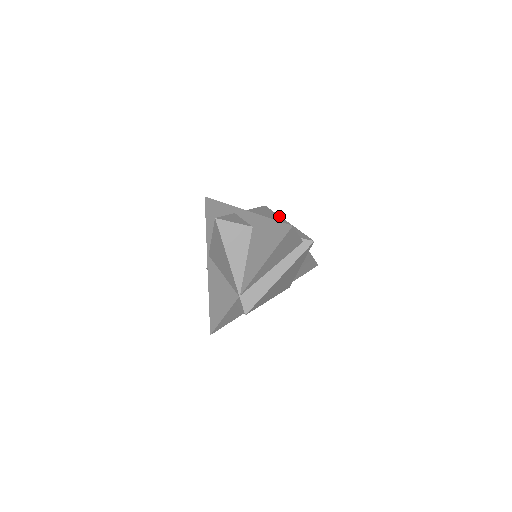
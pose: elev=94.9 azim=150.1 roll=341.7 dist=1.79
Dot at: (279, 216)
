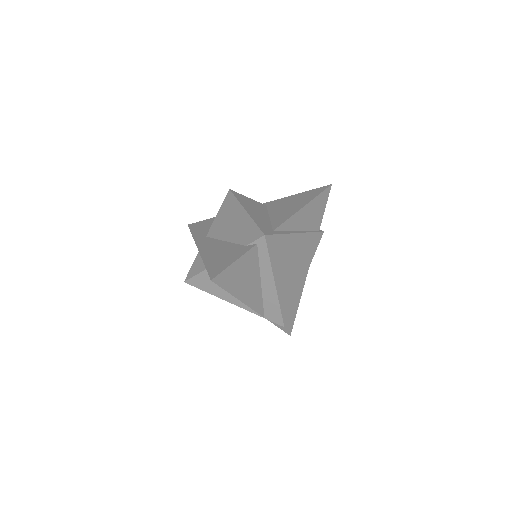
Dot at: (238, 204)
